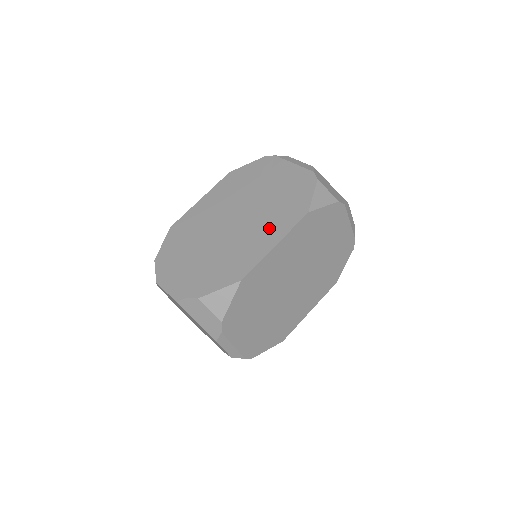
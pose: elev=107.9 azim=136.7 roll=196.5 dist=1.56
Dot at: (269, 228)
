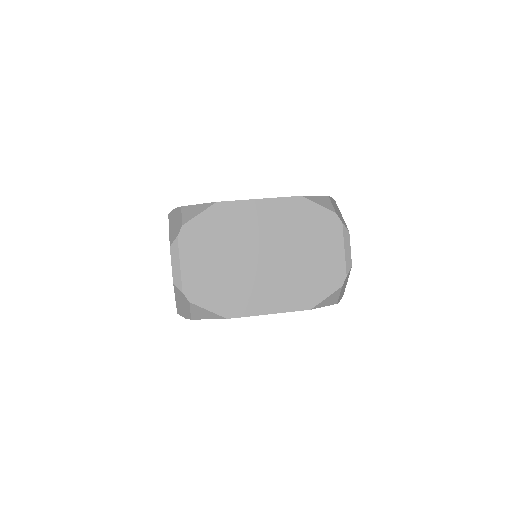
Dot at: occluded
